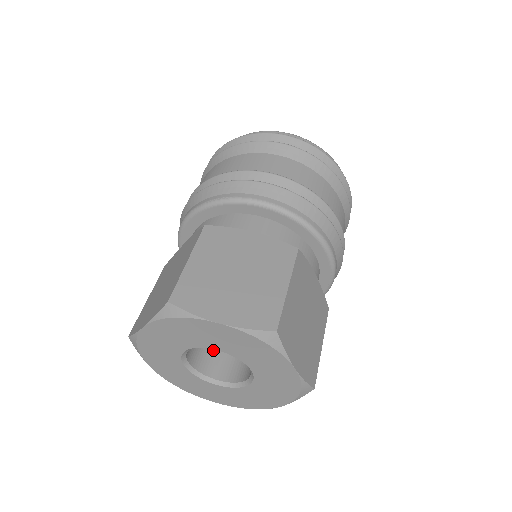
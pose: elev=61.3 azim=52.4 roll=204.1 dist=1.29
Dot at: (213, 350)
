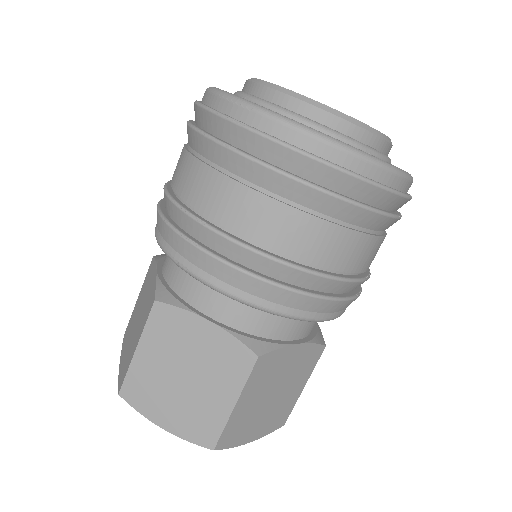
Dot at: occluded
